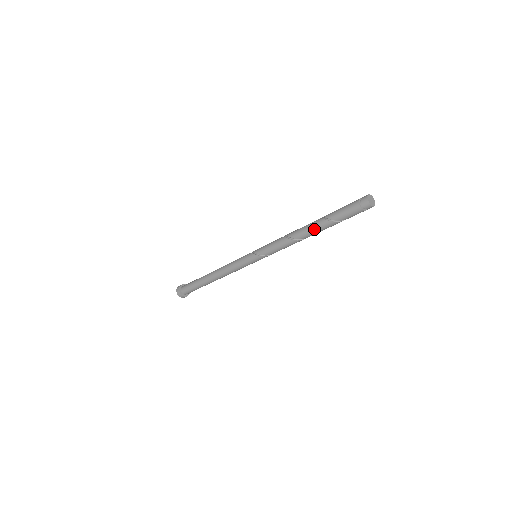
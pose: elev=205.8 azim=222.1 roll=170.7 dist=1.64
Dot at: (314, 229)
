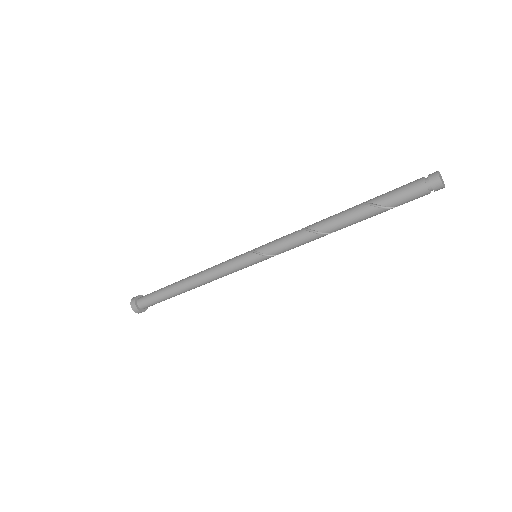
Dot at: (352, 218)
